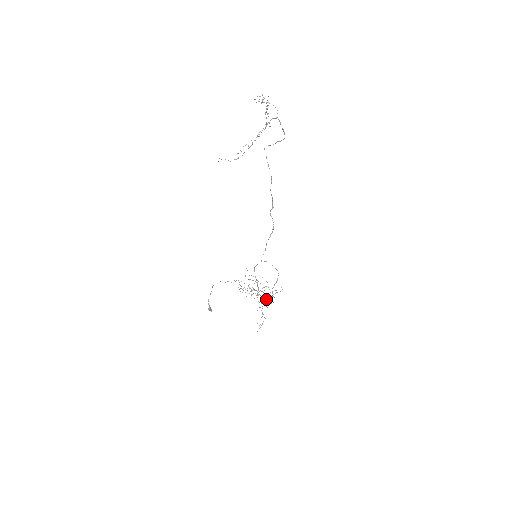
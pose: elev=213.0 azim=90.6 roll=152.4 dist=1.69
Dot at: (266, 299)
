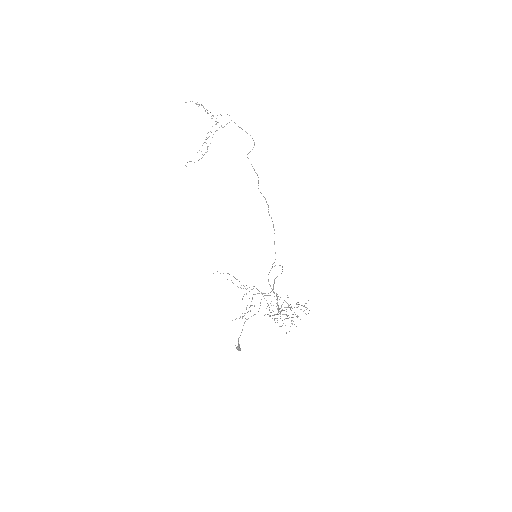
Dot at: occluded
